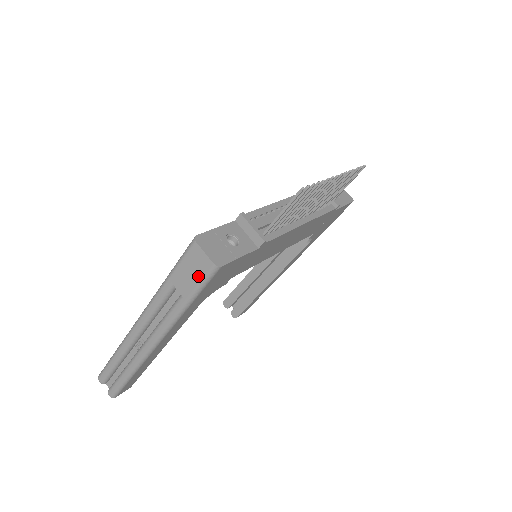
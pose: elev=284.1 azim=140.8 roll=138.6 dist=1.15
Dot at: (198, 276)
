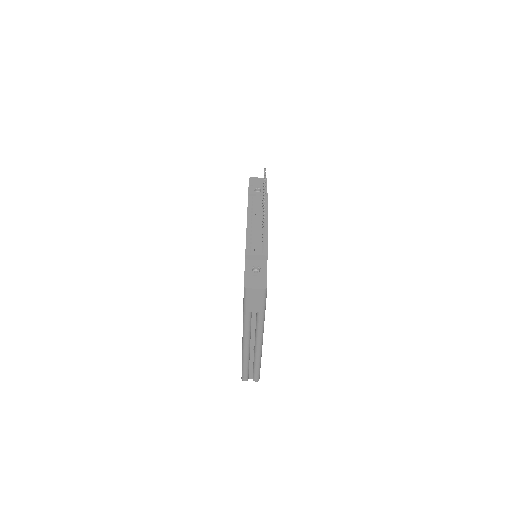
Dot at: (260, 299)
